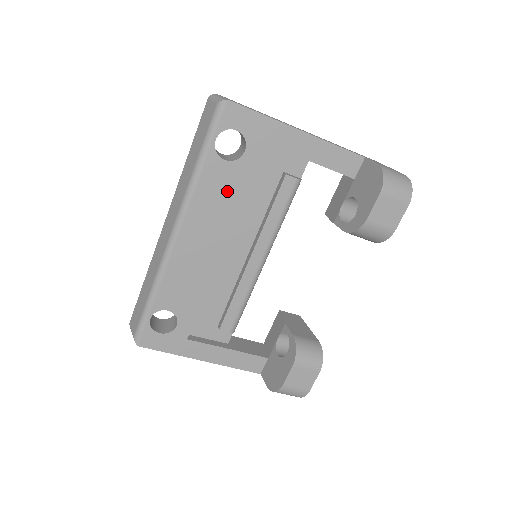
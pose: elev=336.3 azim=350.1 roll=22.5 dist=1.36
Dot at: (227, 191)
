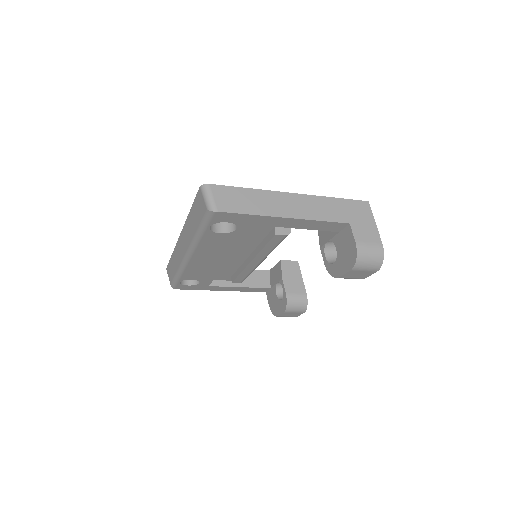
Dot at: (225, 243)
